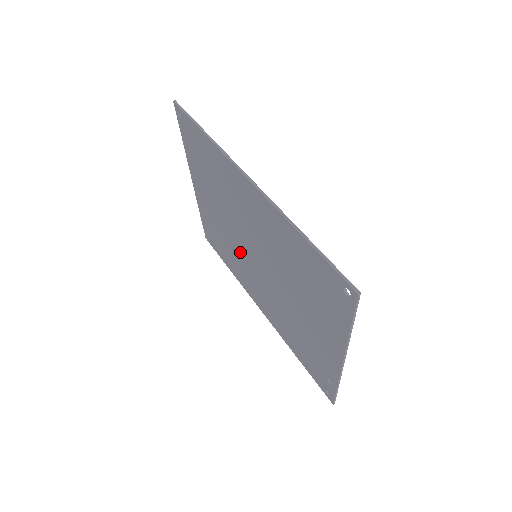
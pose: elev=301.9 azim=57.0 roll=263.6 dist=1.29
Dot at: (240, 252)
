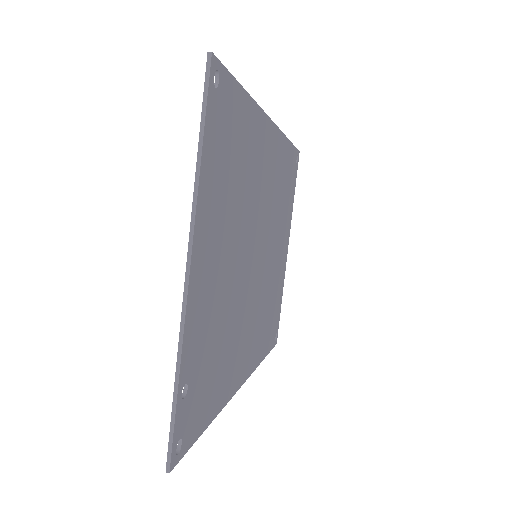
Dot at: occluded
